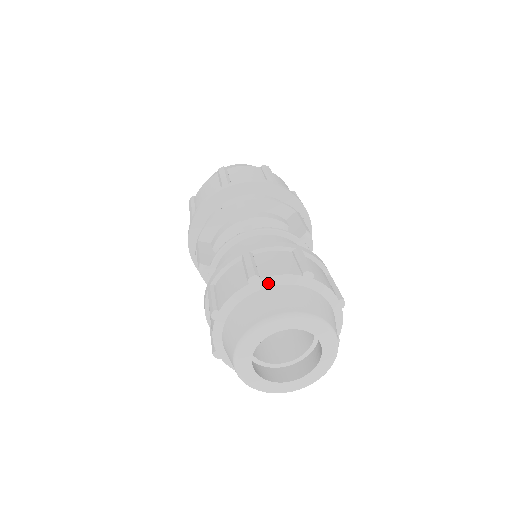
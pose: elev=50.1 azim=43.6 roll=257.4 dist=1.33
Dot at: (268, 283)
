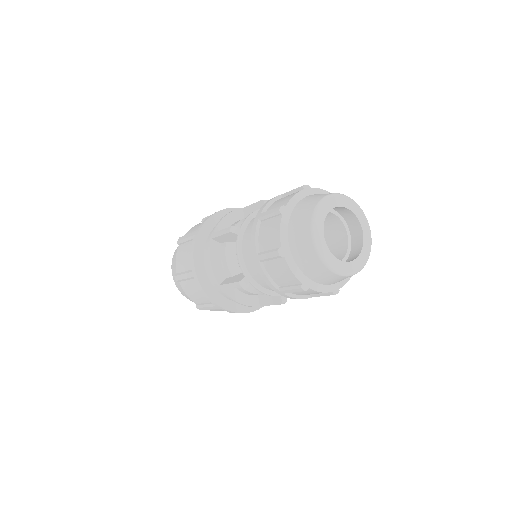
Dot at: (316, 192)
